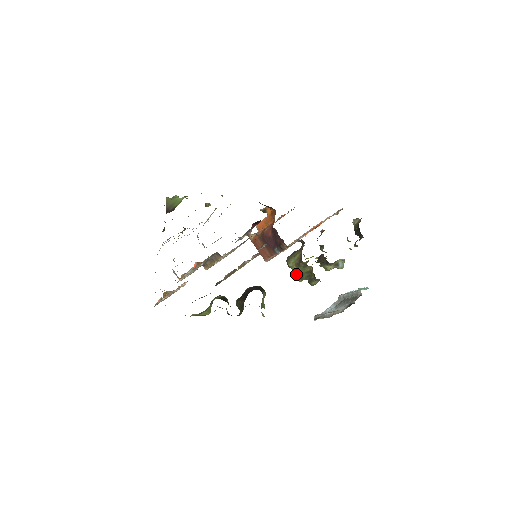
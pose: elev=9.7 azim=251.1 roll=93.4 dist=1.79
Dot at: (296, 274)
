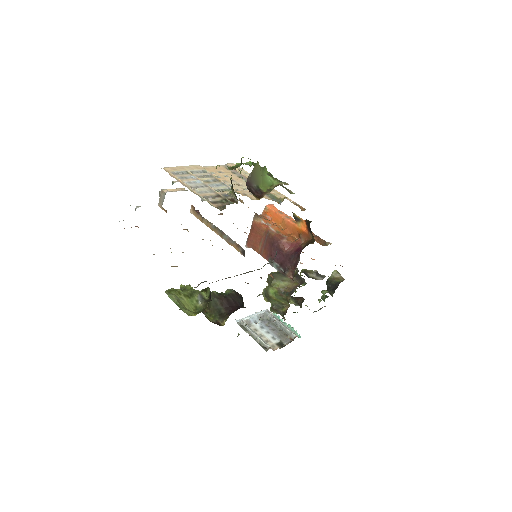
Dot at: (269, 293)
